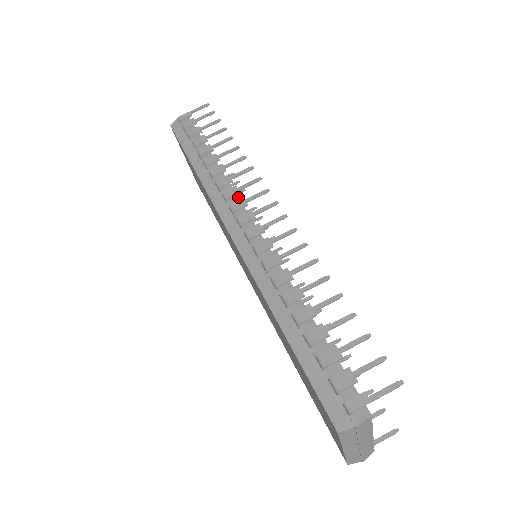
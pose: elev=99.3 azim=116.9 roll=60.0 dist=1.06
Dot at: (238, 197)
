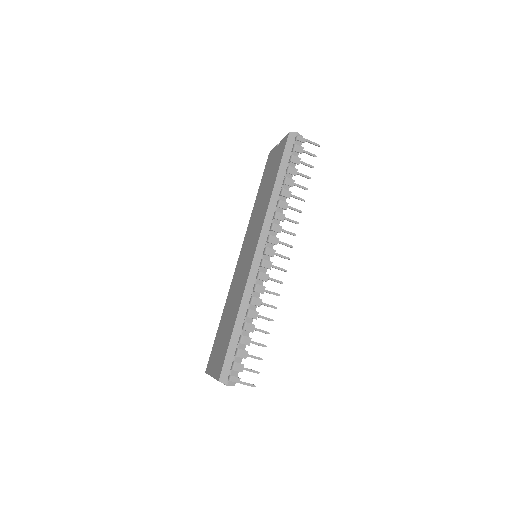
Dot at: (277, 231)
